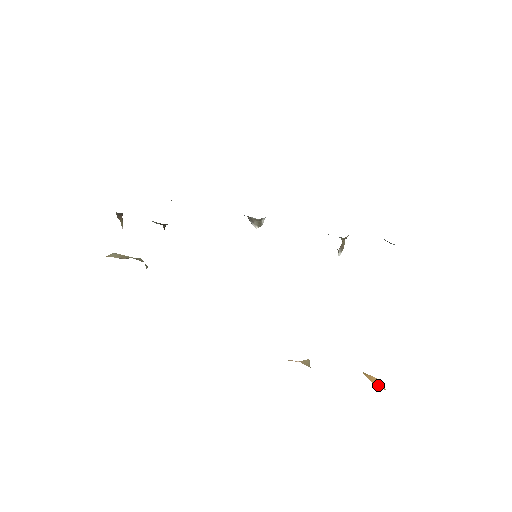
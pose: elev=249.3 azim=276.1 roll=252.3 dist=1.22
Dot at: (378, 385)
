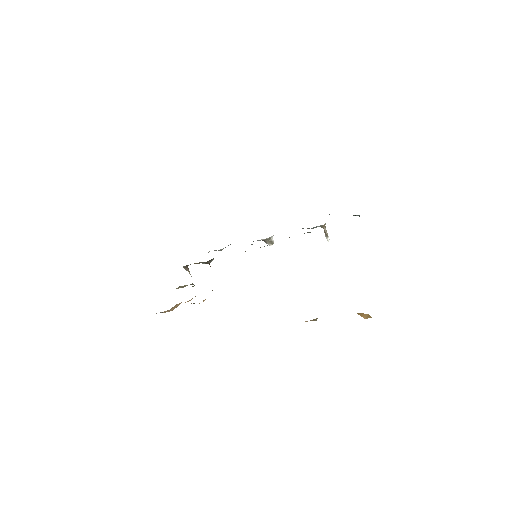
Dot at: (367, 317)
